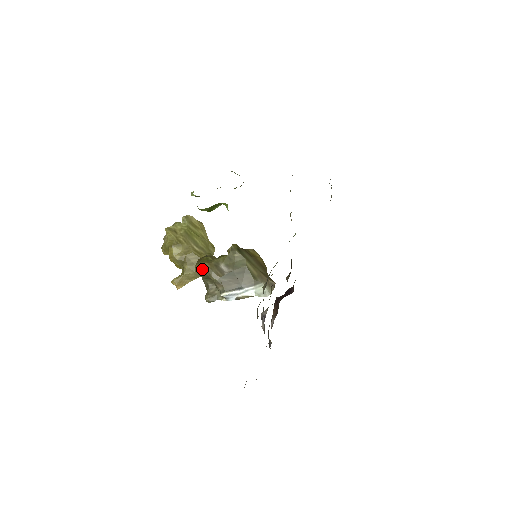
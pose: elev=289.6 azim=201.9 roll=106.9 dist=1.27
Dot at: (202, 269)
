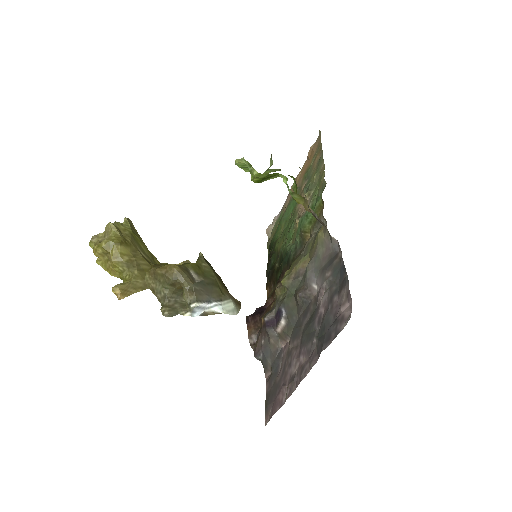
Dot at: (170, 272)
